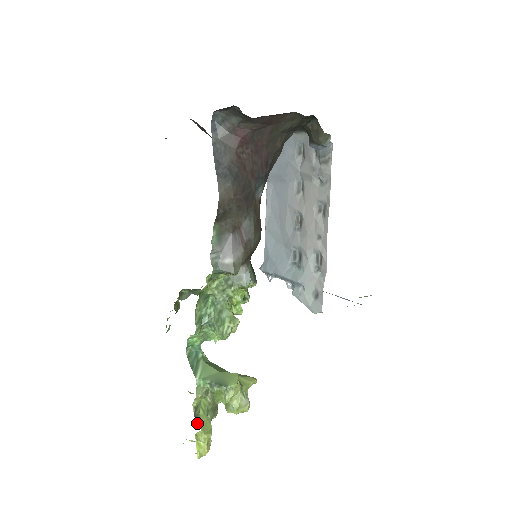
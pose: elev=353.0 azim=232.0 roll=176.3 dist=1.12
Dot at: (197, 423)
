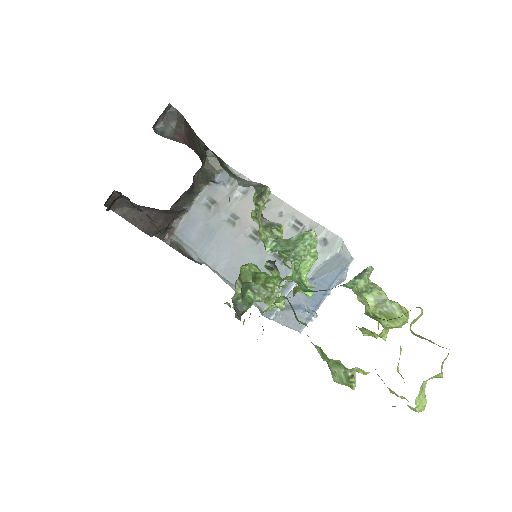
Dot at: occluded
